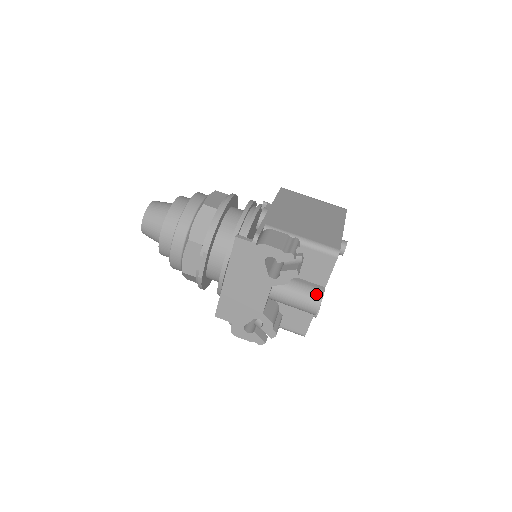
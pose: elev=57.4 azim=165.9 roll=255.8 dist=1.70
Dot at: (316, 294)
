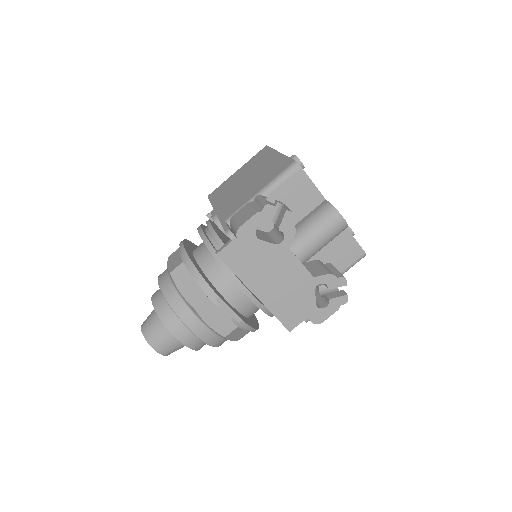
Dot at: (326, 211)
